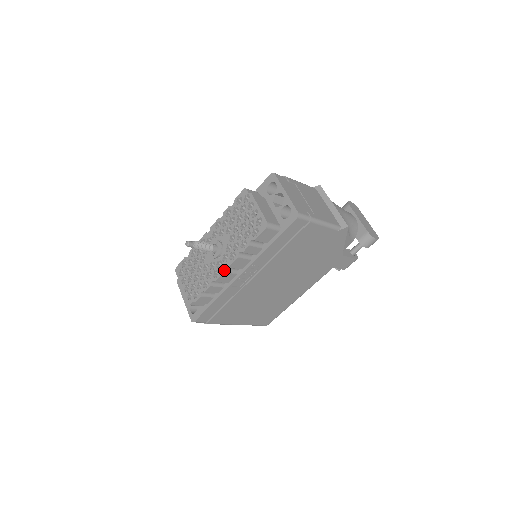
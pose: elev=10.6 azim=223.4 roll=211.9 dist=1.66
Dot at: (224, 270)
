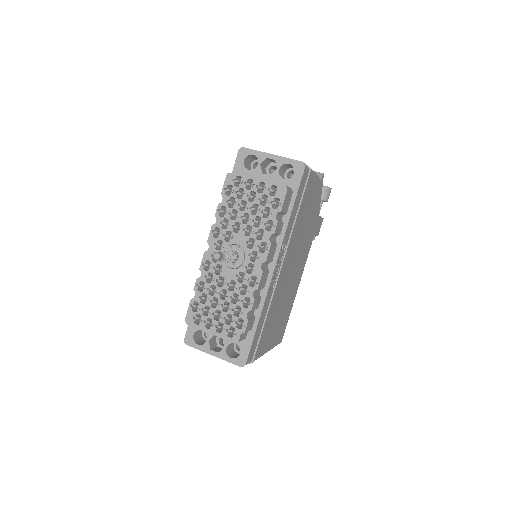
Dot at: (261, 269)
